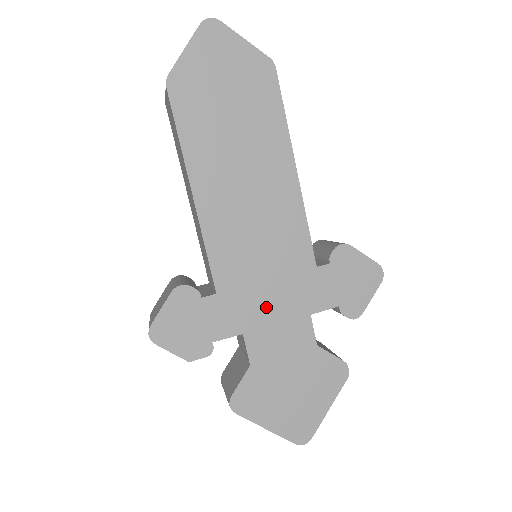
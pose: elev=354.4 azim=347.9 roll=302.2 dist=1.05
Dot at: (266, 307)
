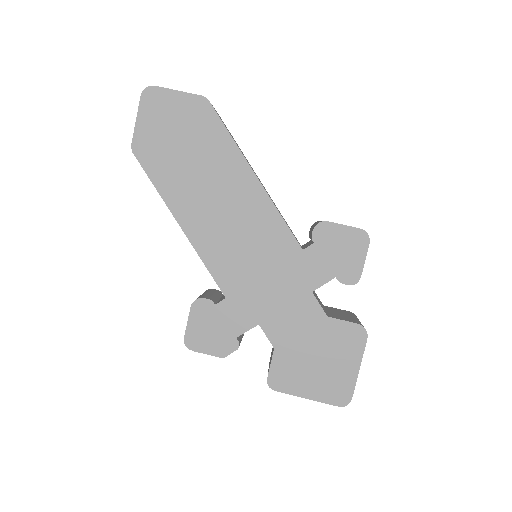
Dot at: (270, 297)
